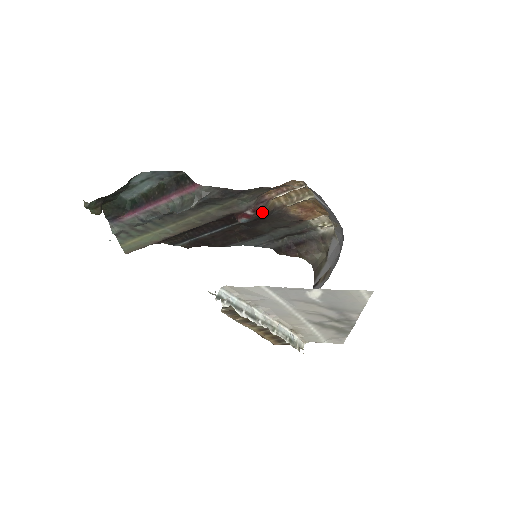
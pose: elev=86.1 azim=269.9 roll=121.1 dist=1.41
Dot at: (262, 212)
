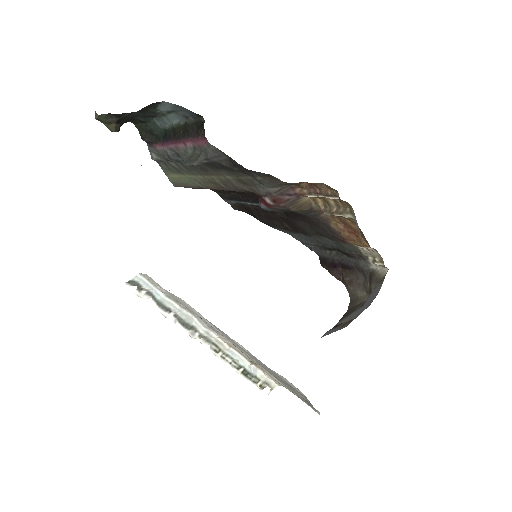
Dot at: (288, 207)
